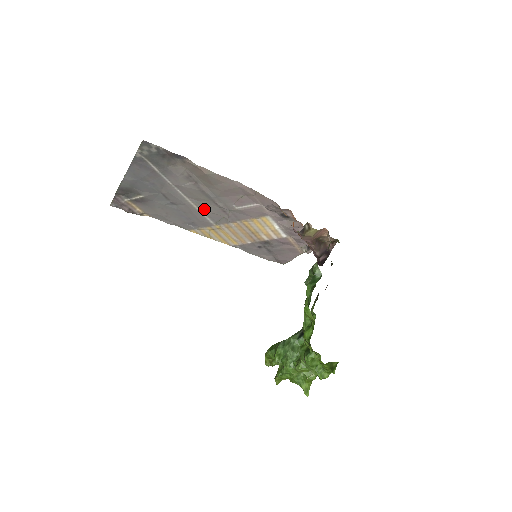
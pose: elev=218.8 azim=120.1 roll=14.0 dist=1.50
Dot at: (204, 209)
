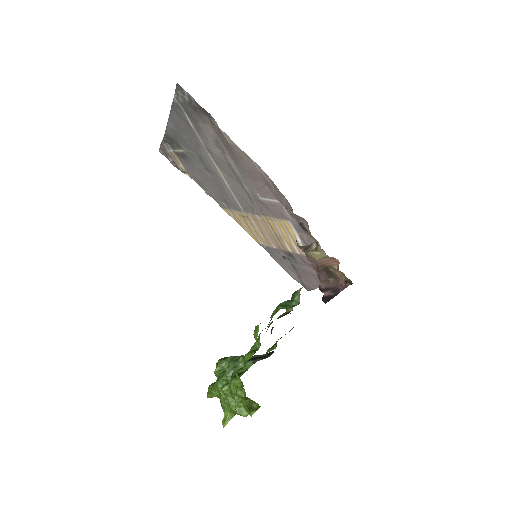
Dot at: (233, 188)
